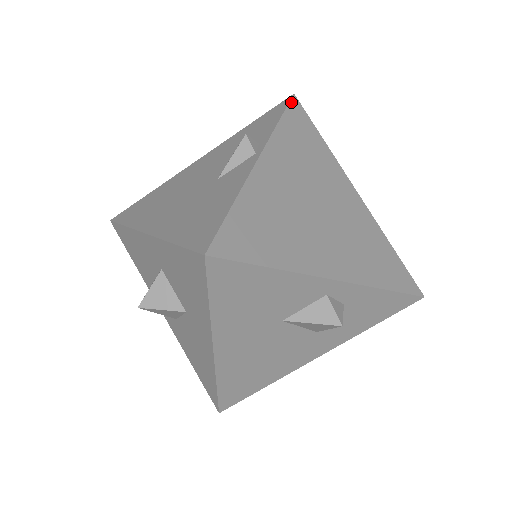
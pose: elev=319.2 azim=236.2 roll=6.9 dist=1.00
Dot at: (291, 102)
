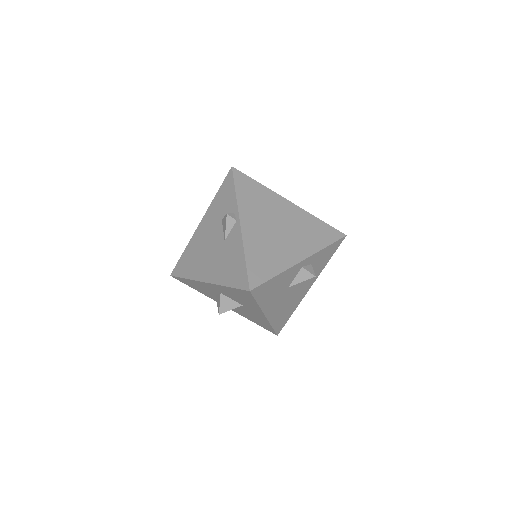
Dot at: (234, 174)
